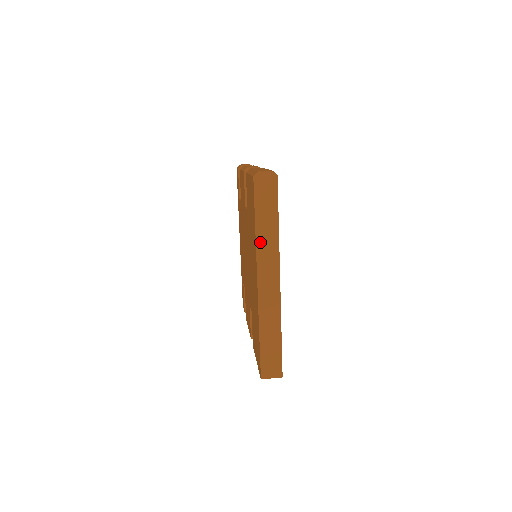
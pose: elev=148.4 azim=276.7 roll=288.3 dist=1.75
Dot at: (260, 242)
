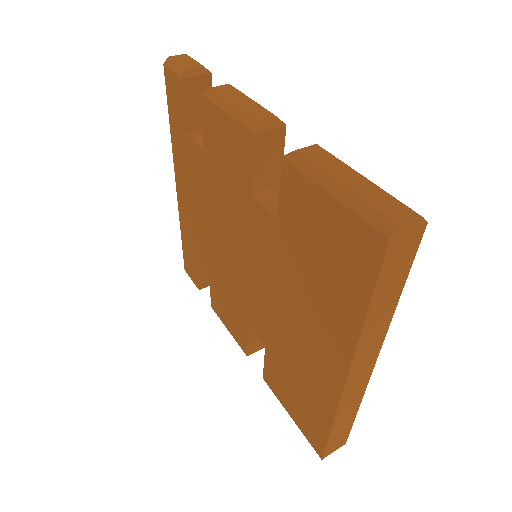
Dot at: (366, 331)
